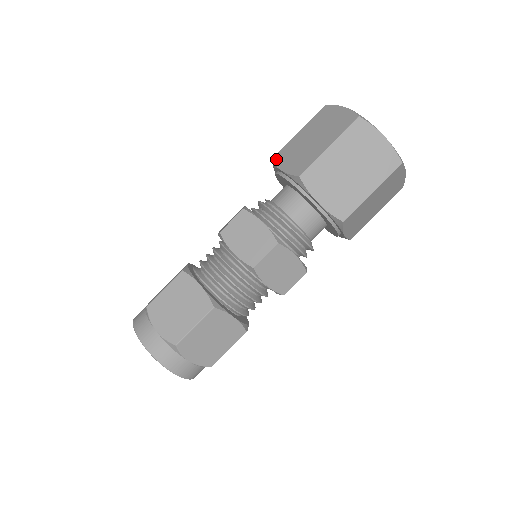
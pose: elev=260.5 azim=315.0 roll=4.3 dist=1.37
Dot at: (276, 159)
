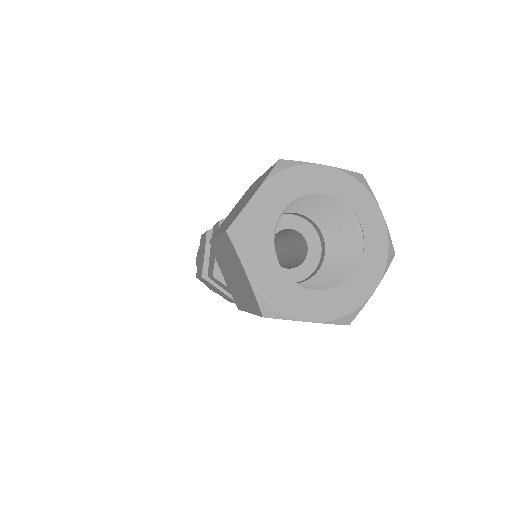
Dot at: (212, 250)
